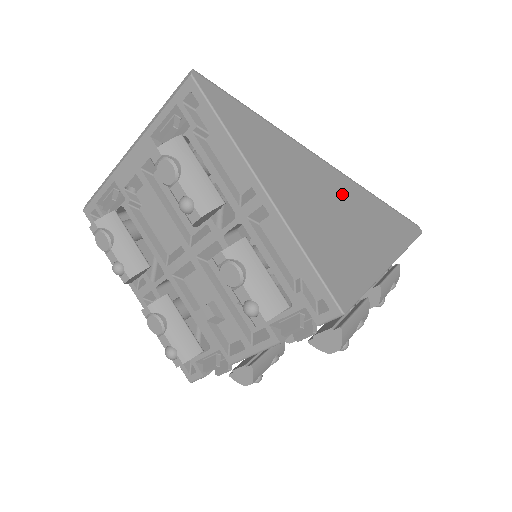
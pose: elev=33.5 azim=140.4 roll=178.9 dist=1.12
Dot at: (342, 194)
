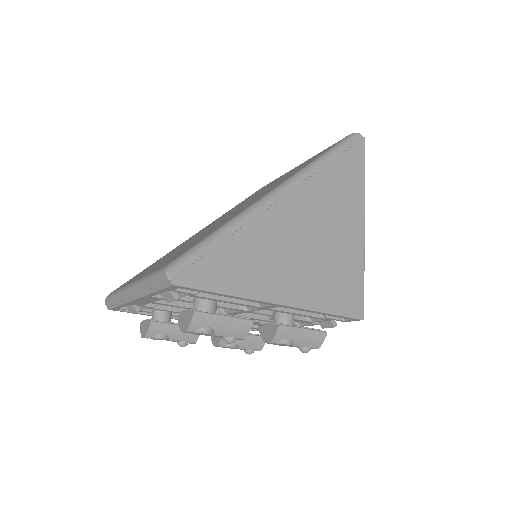
Dot at: (308, 211)
